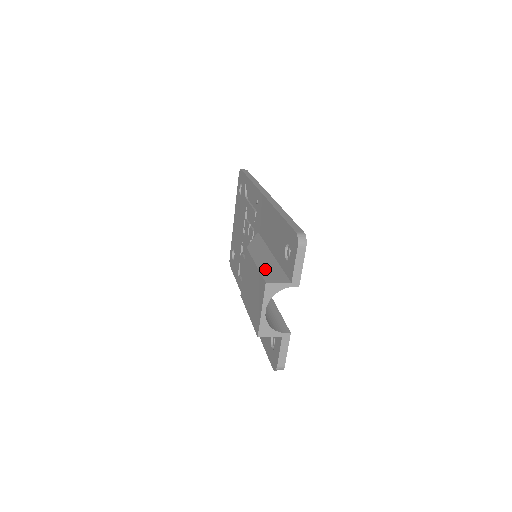
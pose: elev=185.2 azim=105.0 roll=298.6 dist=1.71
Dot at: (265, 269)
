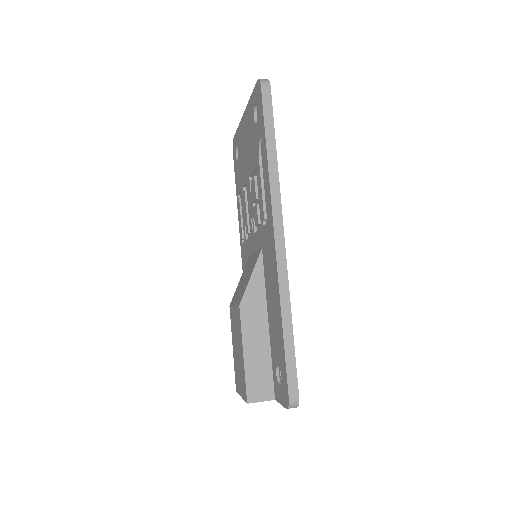
Dot at: (252, 369)
